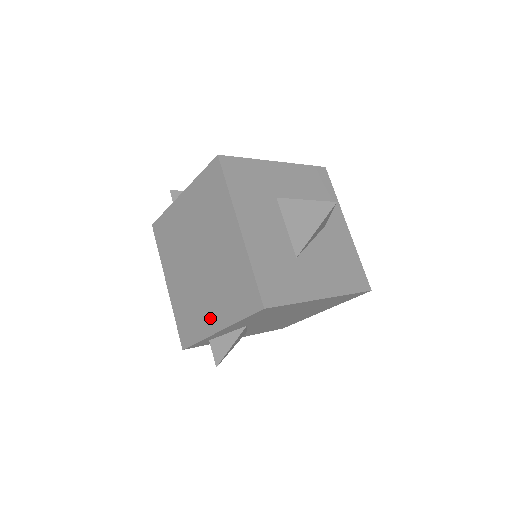
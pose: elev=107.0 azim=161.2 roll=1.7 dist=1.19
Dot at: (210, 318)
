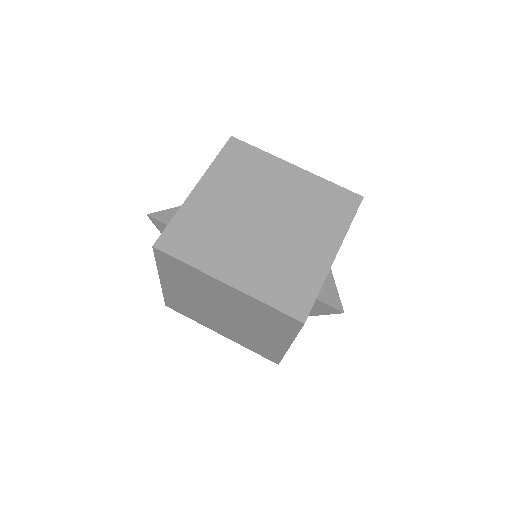
Dot at: (318, 253)
